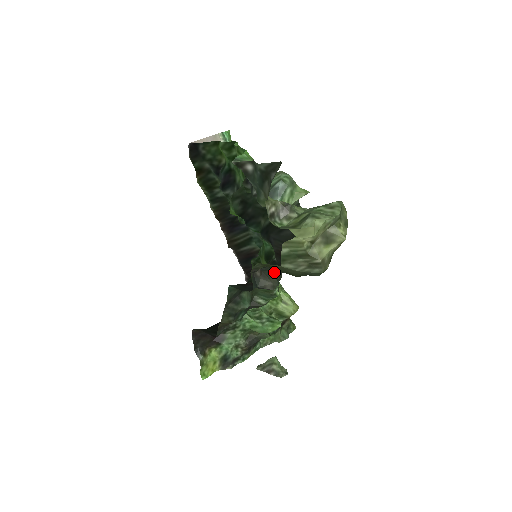
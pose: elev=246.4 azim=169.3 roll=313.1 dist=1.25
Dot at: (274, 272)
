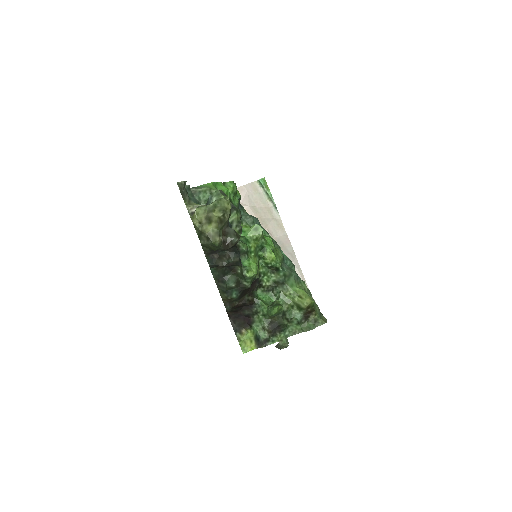
Dot at: (228, 255)
